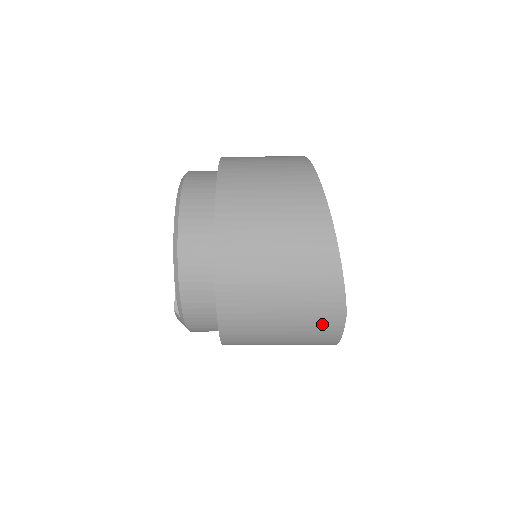
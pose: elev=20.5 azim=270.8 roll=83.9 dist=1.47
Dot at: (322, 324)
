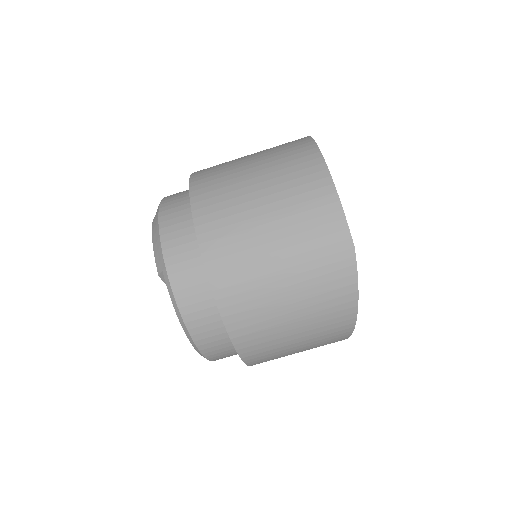
Dot at: (290, 145)
